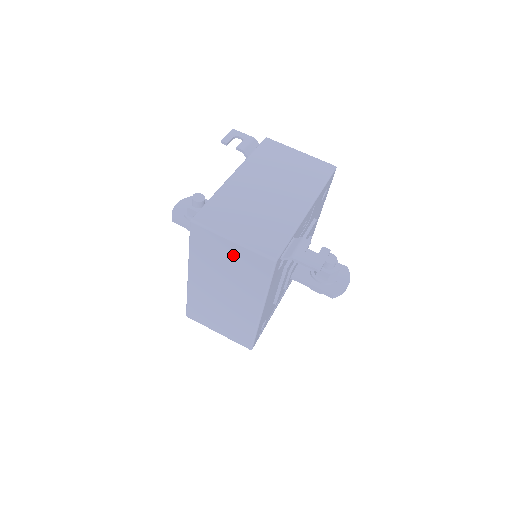
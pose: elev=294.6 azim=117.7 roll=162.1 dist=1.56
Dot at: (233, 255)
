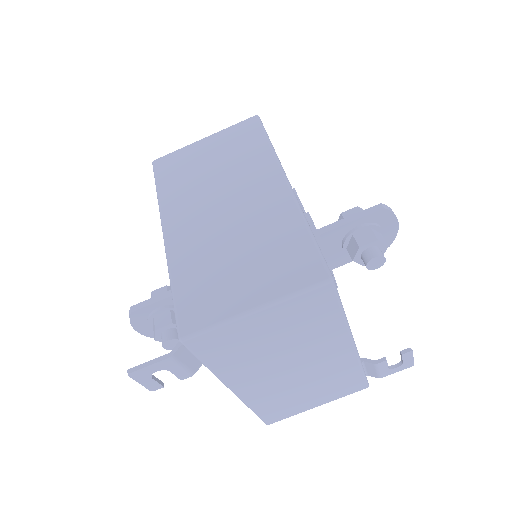
Dot at: occluded
